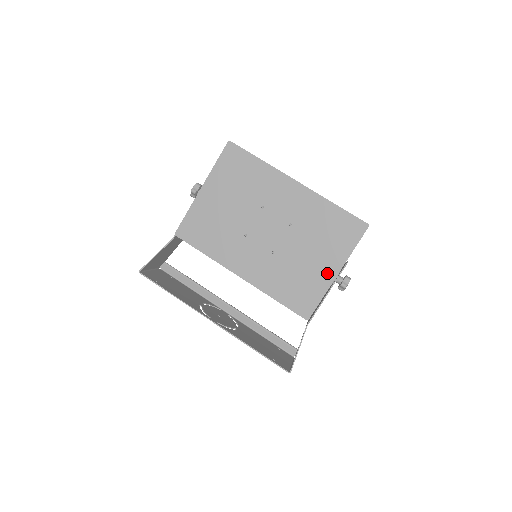
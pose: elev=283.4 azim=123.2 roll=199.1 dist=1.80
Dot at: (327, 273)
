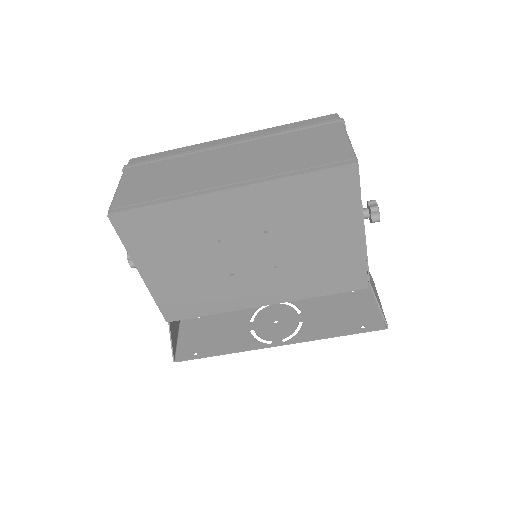
Dot at: (351, 241)
